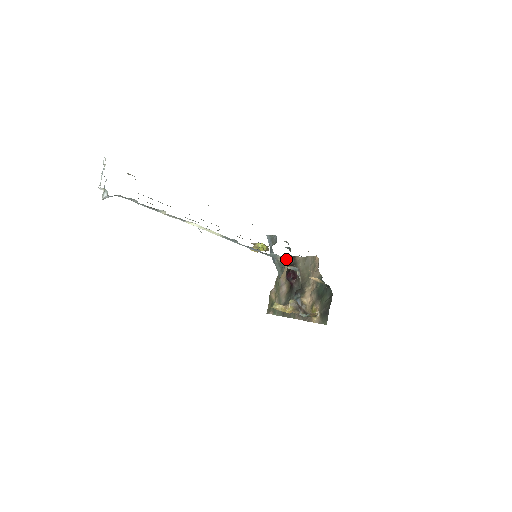
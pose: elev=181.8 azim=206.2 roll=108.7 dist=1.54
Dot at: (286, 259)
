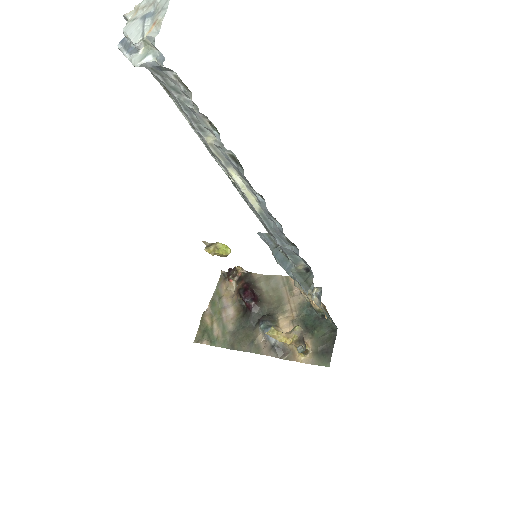
Dot at: occluded
